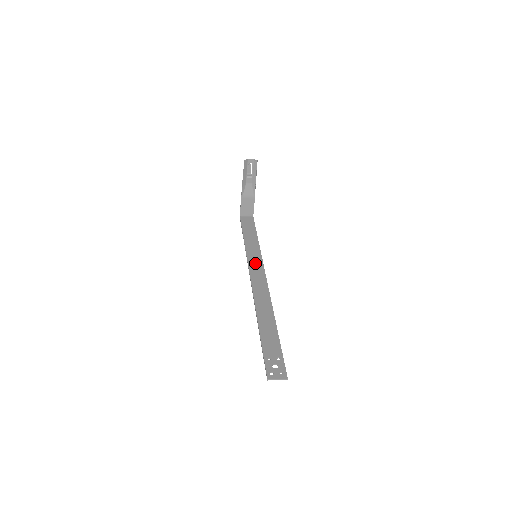
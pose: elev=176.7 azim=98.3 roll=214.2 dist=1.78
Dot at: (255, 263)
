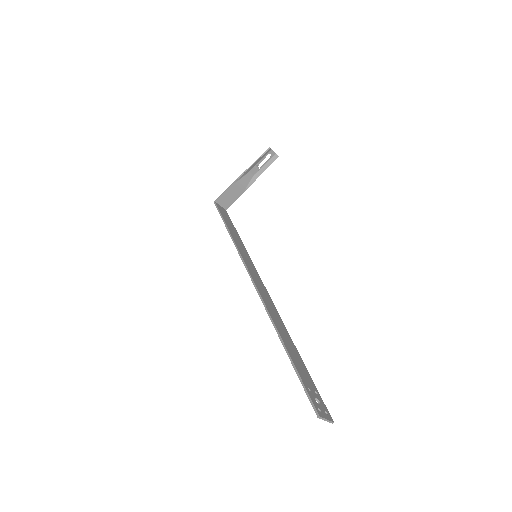
Dot at: (249, 263)
